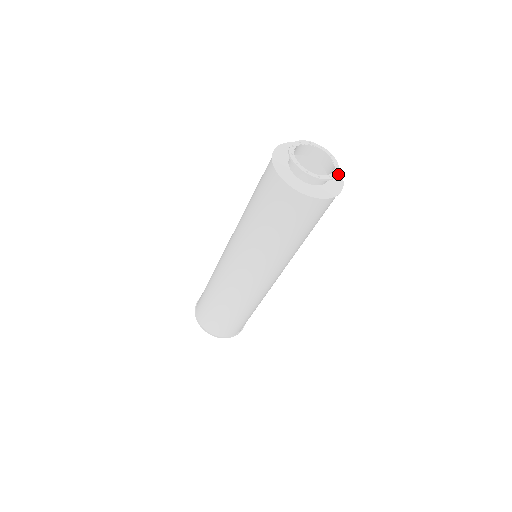
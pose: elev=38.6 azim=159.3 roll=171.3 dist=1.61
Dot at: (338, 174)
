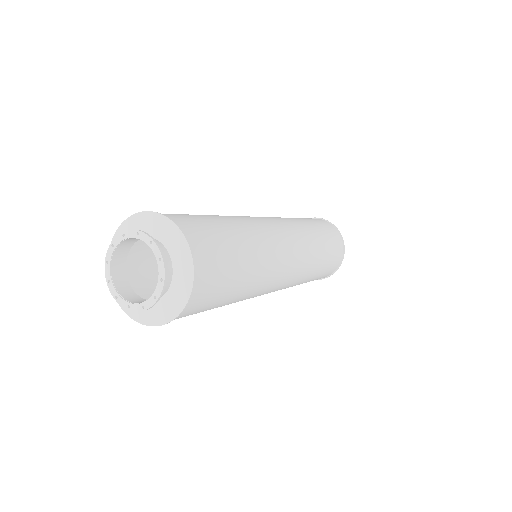
Dot at: (170, 228)
